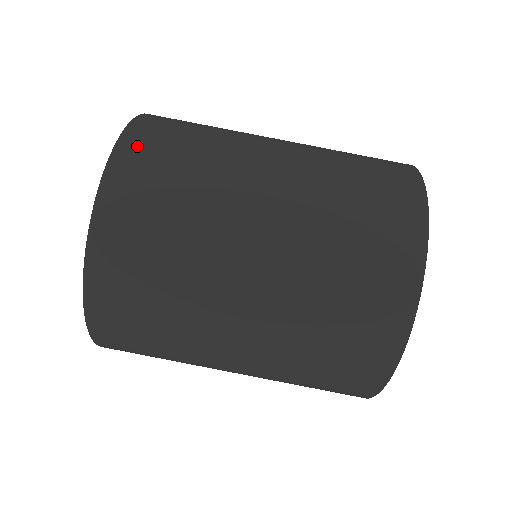
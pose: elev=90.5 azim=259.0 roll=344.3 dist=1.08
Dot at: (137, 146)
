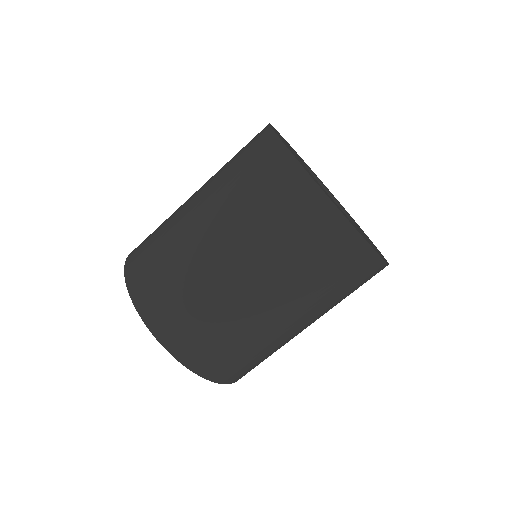
Dot at: (133, 263)
